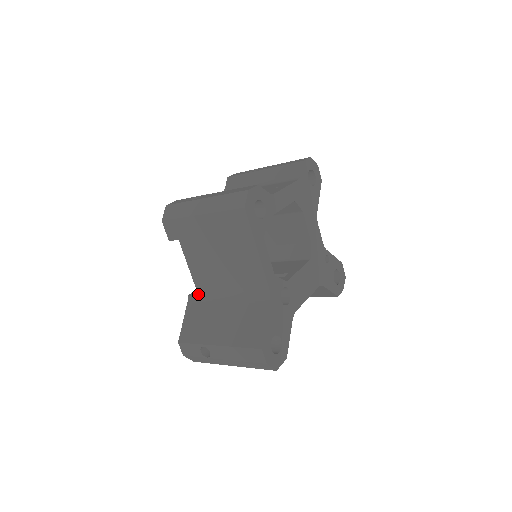
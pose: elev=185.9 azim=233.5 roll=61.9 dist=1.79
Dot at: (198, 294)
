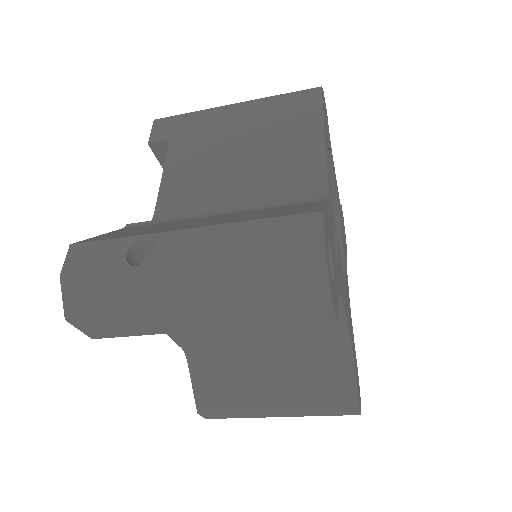
Dot at: (154, 218)
